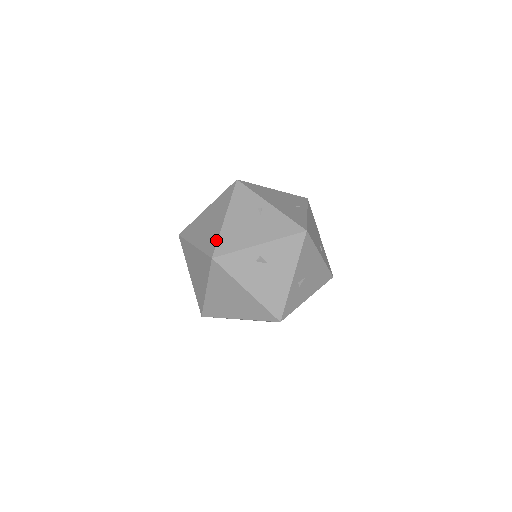
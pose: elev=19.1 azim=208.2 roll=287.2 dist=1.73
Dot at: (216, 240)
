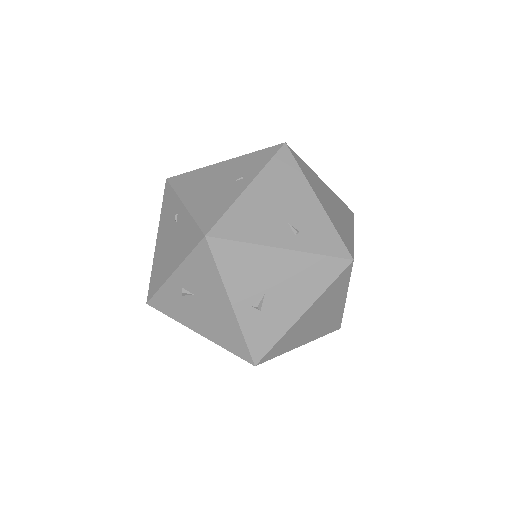
Dot at: (151, 276)
